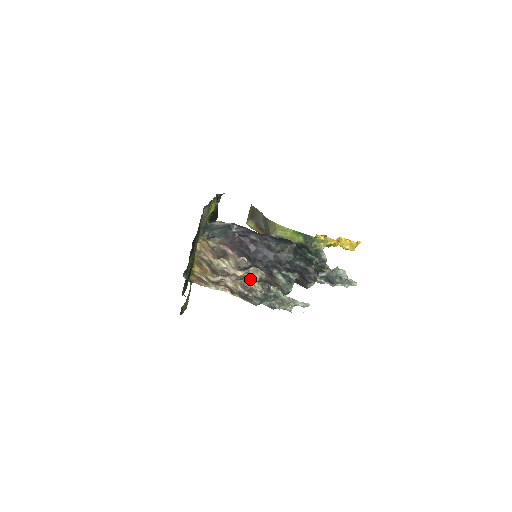
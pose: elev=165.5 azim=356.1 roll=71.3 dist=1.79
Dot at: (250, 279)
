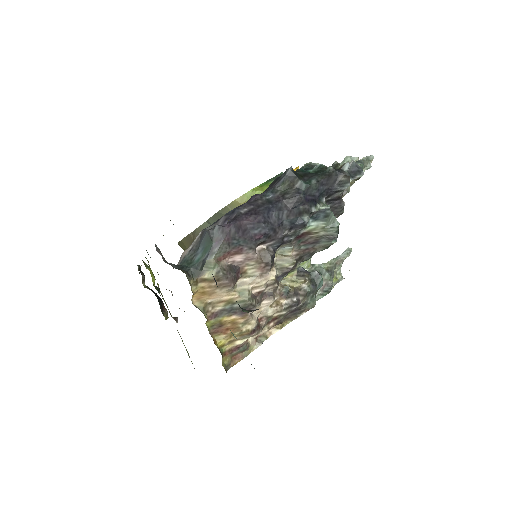
Dot at: (285, 273)
